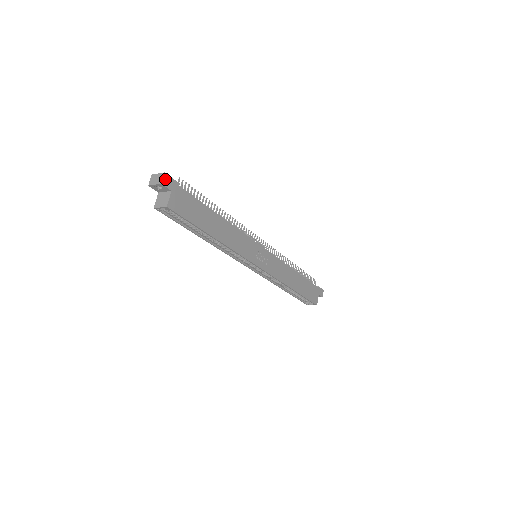
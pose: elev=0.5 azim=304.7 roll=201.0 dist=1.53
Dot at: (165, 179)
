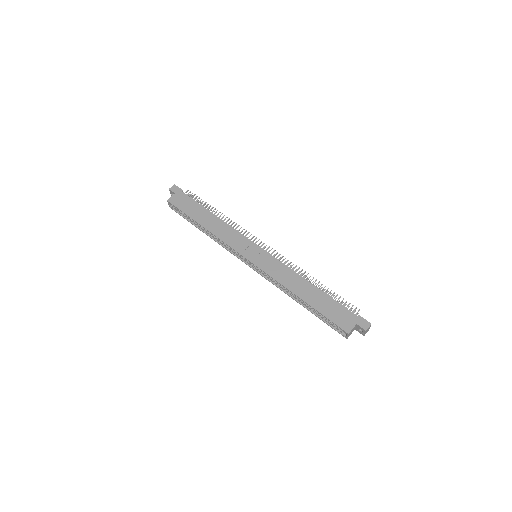
Dot at: (173, 187)
